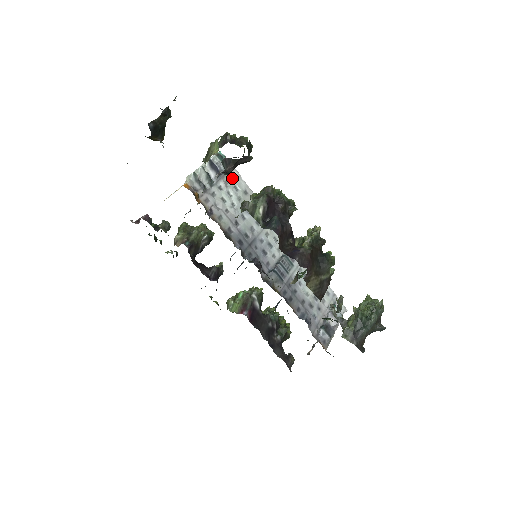
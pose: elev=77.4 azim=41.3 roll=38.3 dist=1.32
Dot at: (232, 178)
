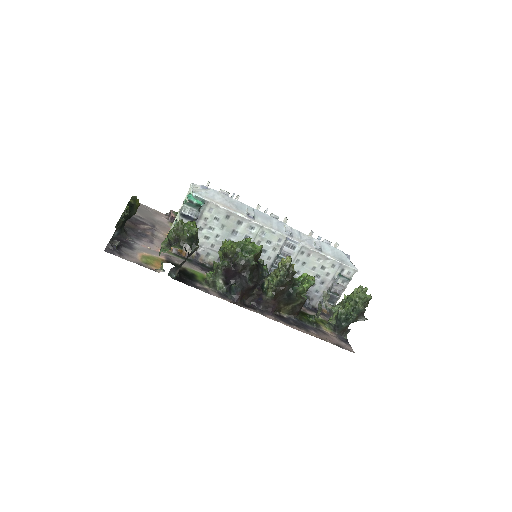
Dot at: (210, 212)
